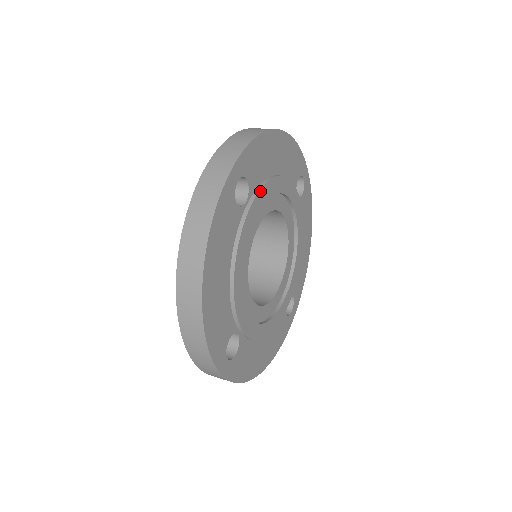
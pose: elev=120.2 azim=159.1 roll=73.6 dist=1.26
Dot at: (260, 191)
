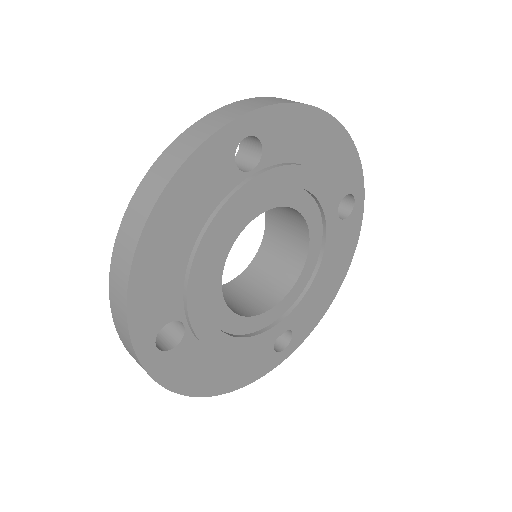
Dot at: (277, 169)
